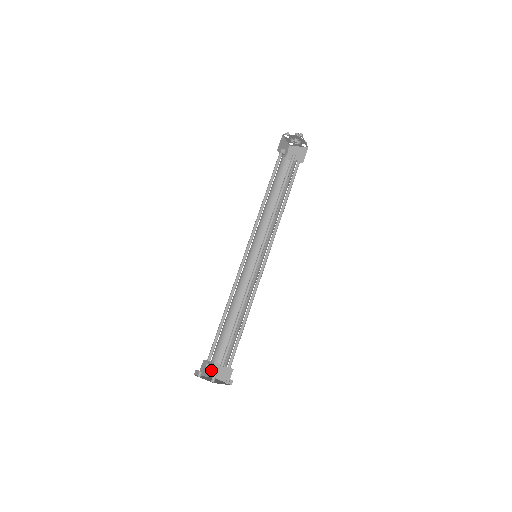
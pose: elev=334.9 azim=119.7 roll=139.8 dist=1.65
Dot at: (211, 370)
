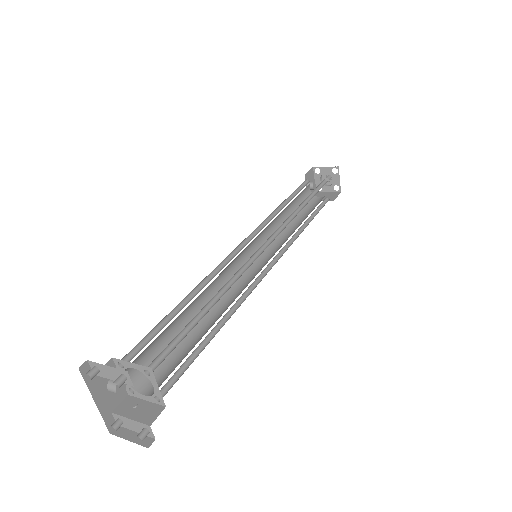
Dot at: (114, 408)
